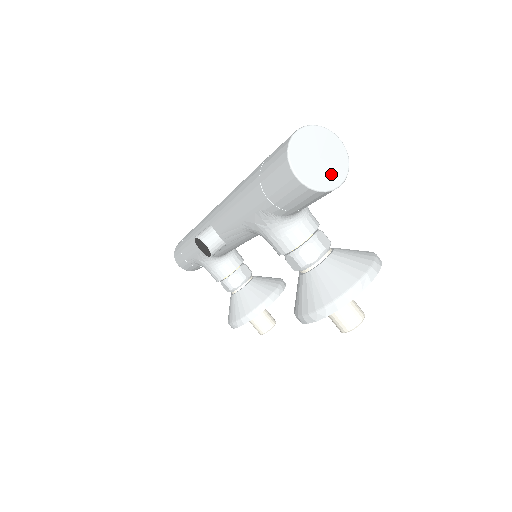
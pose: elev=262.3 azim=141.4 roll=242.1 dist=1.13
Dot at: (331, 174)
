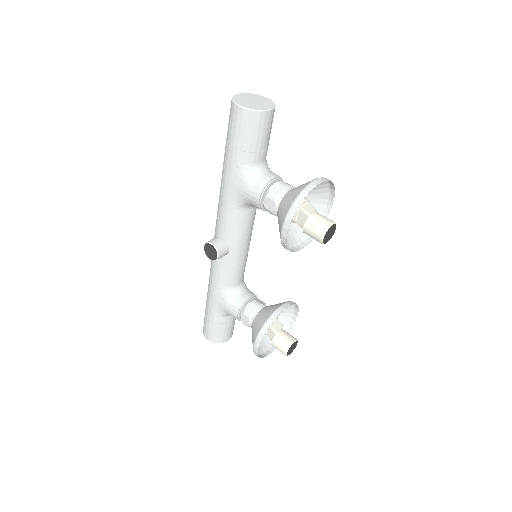
Dot at: (263, 106)
